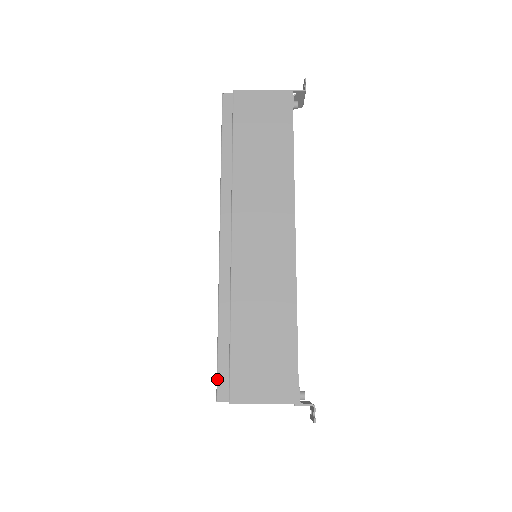
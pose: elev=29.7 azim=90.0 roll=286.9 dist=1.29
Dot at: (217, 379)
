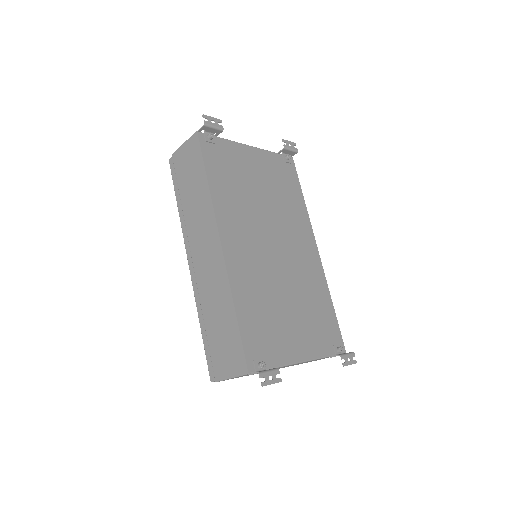
Dot at: occluded
